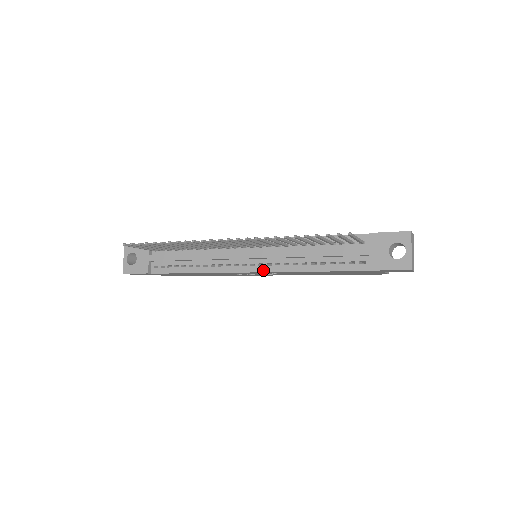
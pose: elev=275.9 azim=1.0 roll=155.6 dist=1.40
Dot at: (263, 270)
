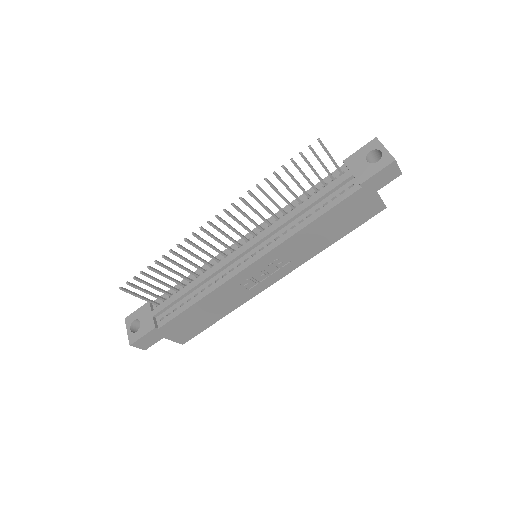
Dot at: (266, 252)
